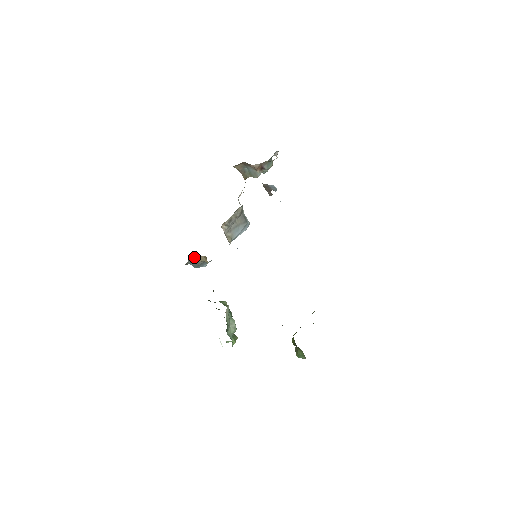
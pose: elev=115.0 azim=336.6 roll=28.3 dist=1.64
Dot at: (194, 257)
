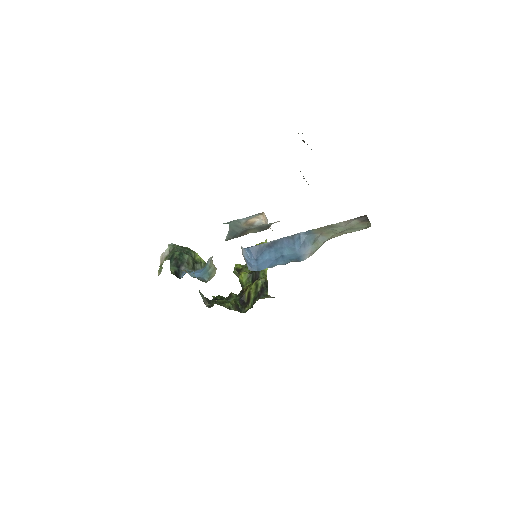
Dot at: occluded
